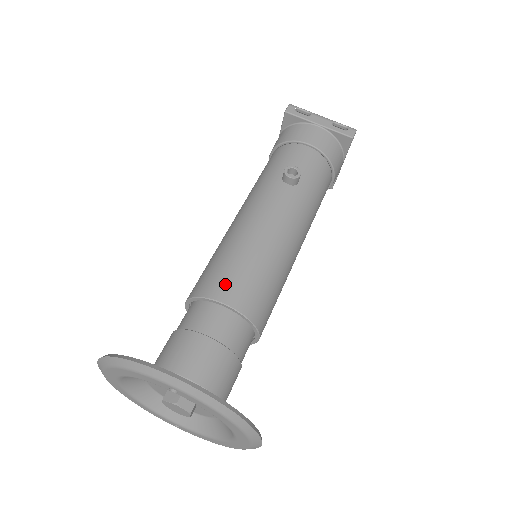
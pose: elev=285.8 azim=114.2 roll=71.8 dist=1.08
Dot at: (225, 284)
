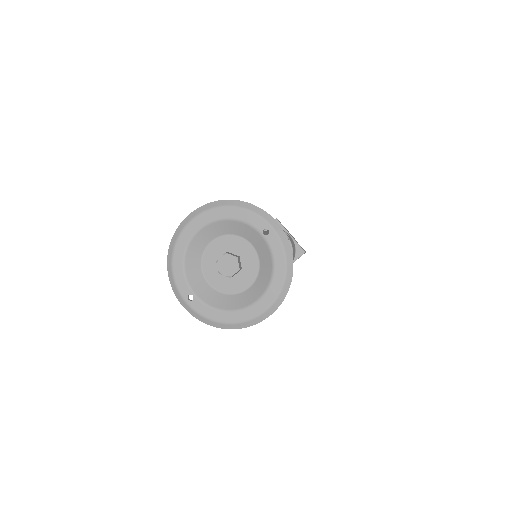
Dot at: occluded
